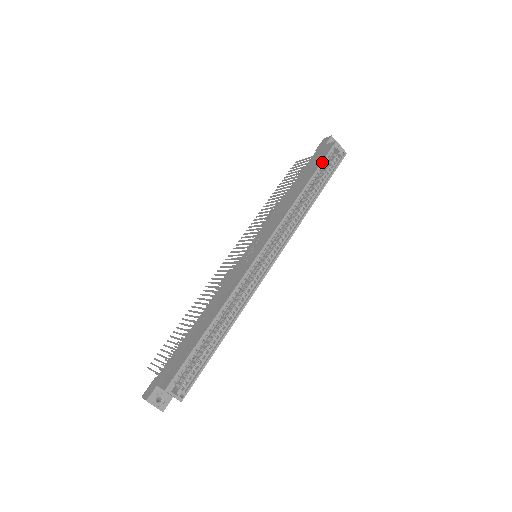
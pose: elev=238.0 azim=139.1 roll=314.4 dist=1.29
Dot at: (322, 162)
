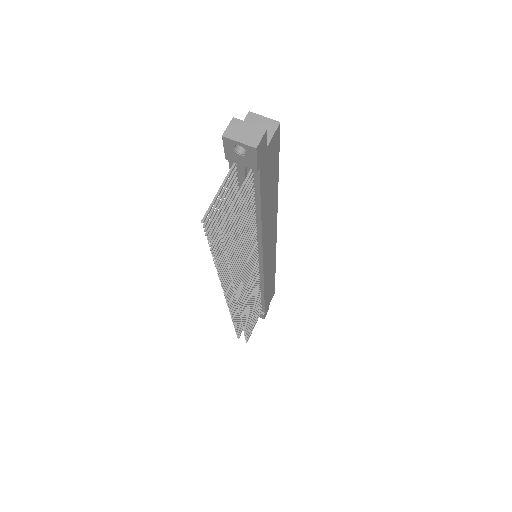
Dot at: occluded
